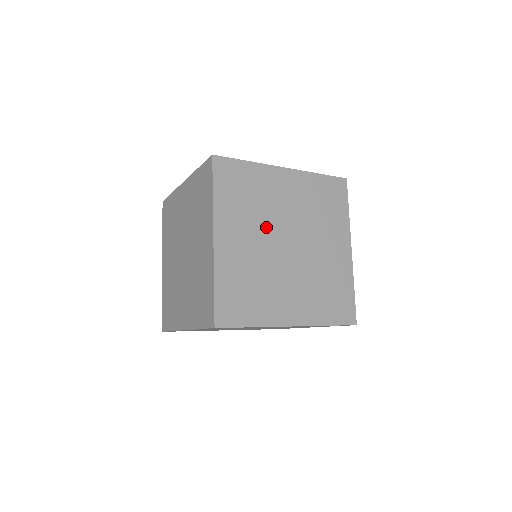
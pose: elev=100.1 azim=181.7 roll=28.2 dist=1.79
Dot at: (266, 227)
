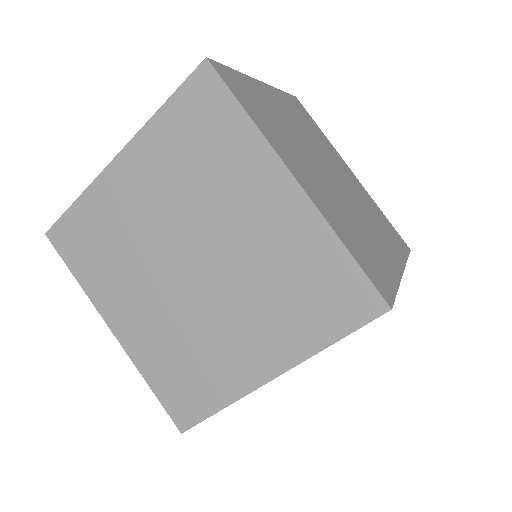
Dot at: occluded
